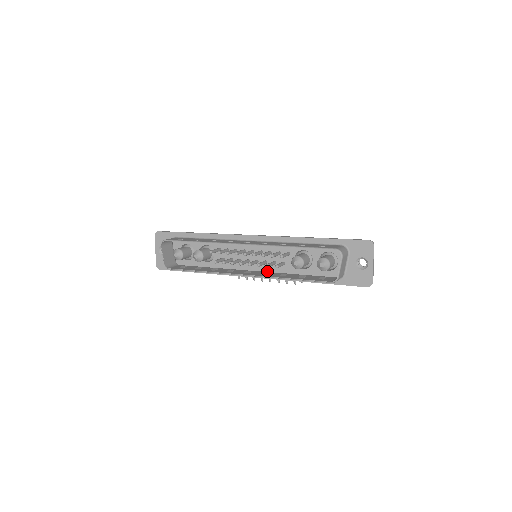
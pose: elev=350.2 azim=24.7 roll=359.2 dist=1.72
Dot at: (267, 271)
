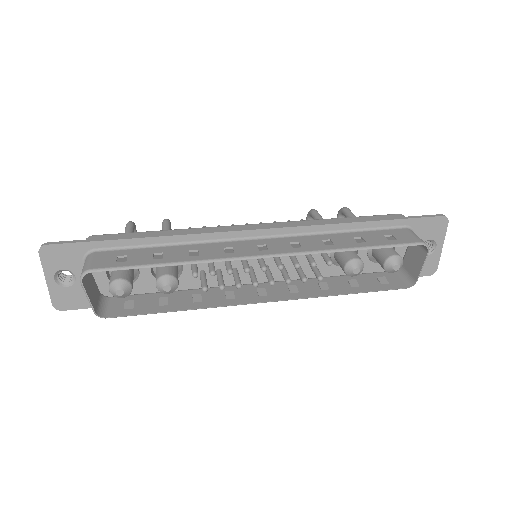
Dot at: (283, 278)
